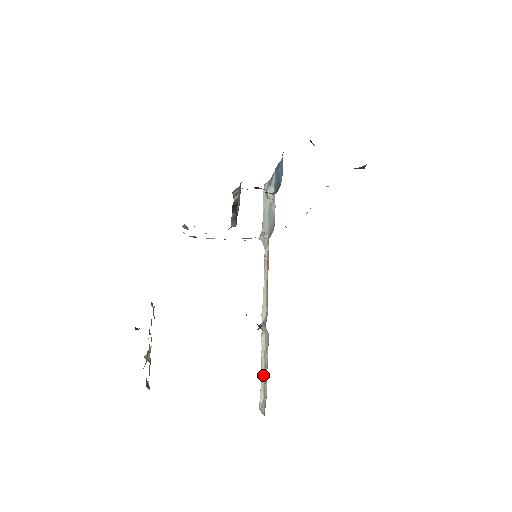
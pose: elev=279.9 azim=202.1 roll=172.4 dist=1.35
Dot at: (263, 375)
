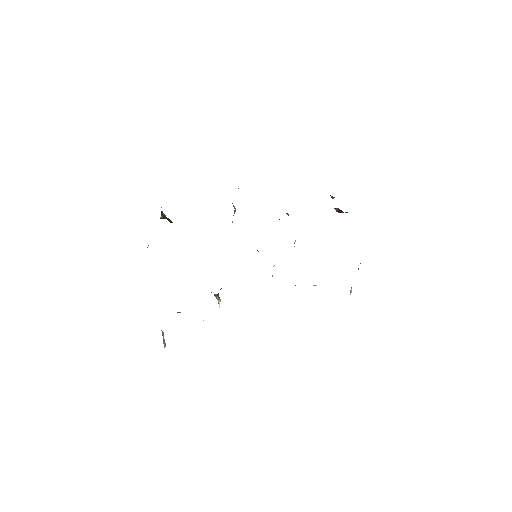
Dot at: occluded
